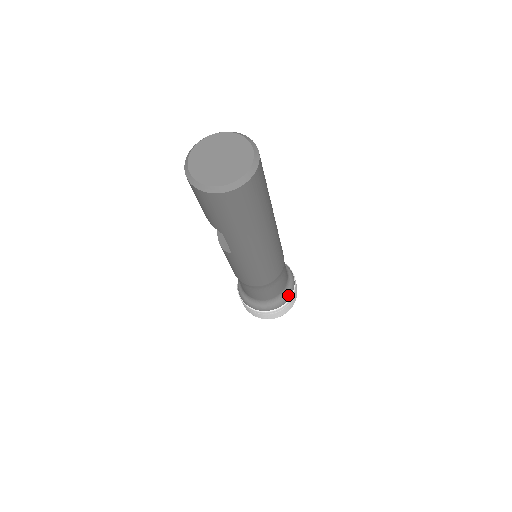
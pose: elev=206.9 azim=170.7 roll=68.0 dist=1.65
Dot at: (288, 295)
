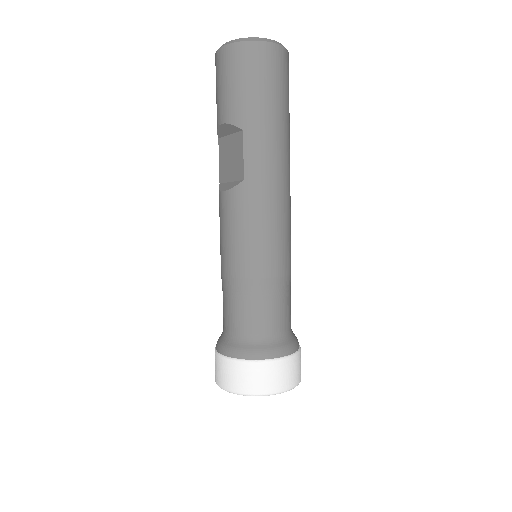
Dot at: (295, 343)
